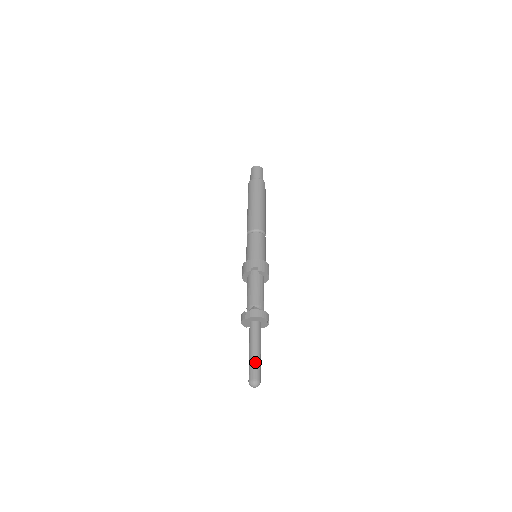
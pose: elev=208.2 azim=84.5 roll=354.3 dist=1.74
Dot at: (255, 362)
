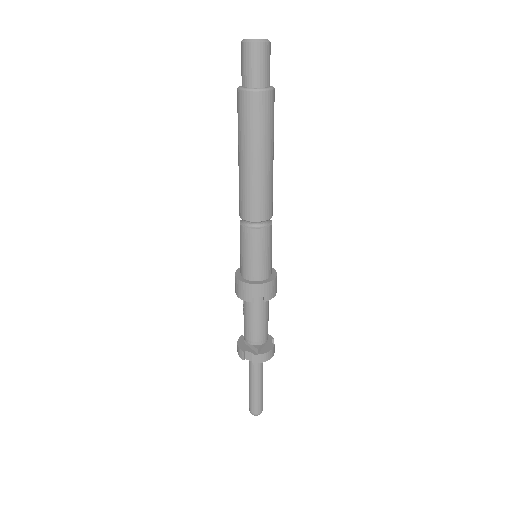
Dot at: (258, 399)
